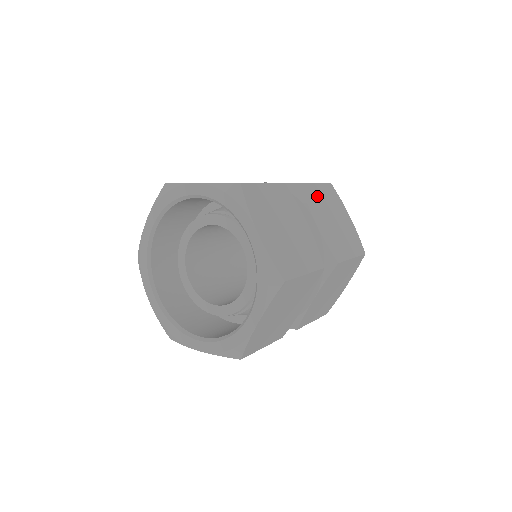
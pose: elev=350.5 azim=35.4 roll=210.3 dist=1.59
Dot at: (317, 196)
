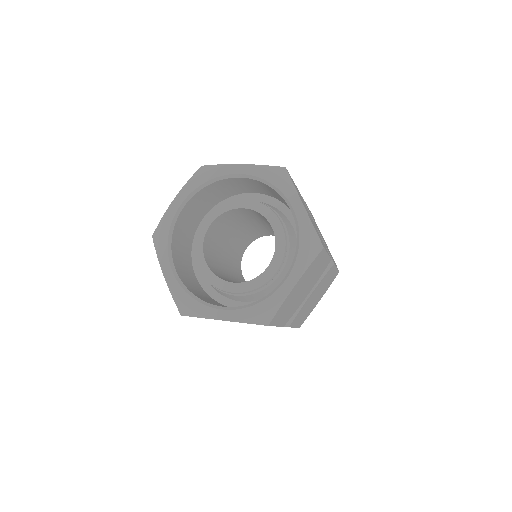
Dot at: occluded
